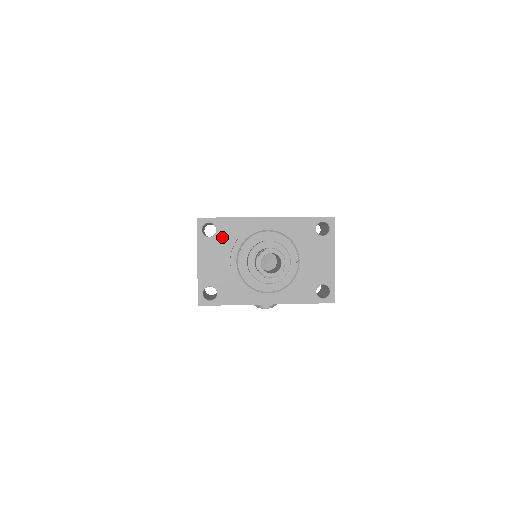
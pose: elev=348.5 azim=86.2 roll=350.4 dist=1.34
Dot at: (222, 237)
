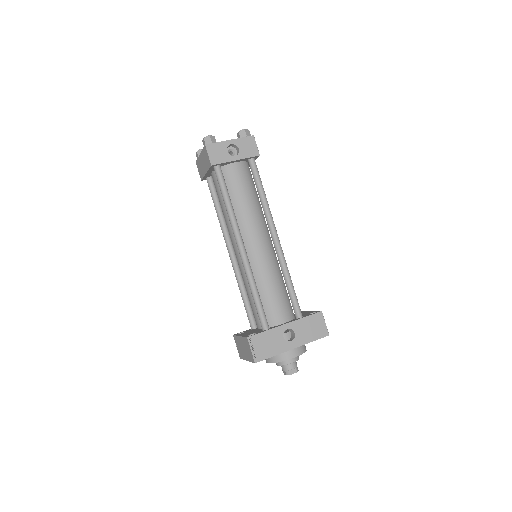
Dot at: occluded
